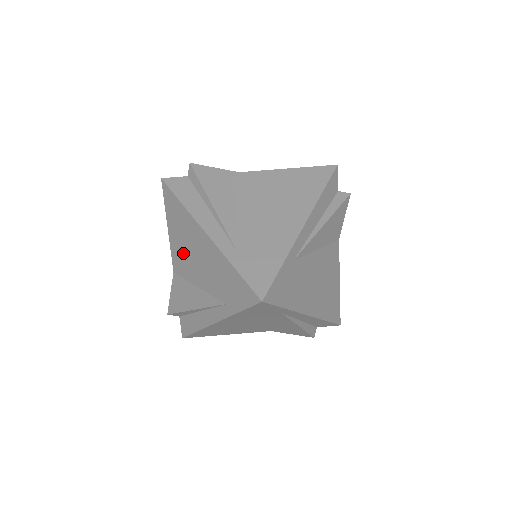
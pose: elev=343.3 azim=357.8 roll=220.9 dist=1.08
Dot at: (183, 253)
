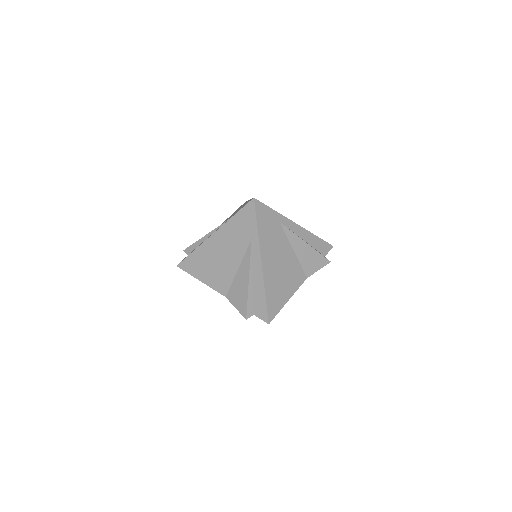
Dot at: occluded
